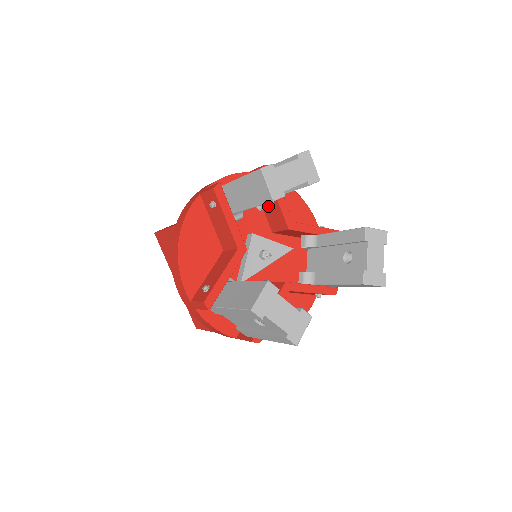
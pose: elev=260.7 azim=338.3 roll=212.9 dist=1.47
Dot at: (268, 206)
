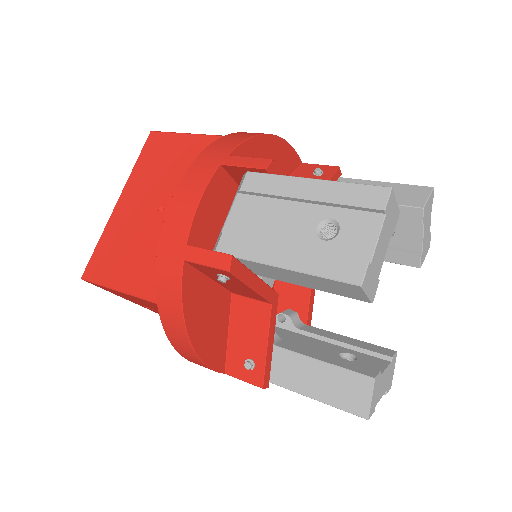
Dot at: occluded
